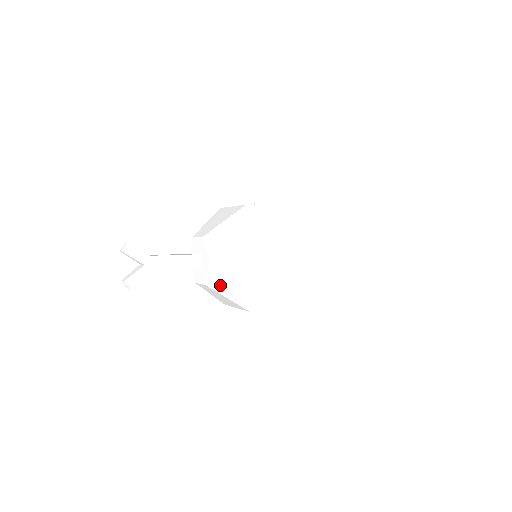
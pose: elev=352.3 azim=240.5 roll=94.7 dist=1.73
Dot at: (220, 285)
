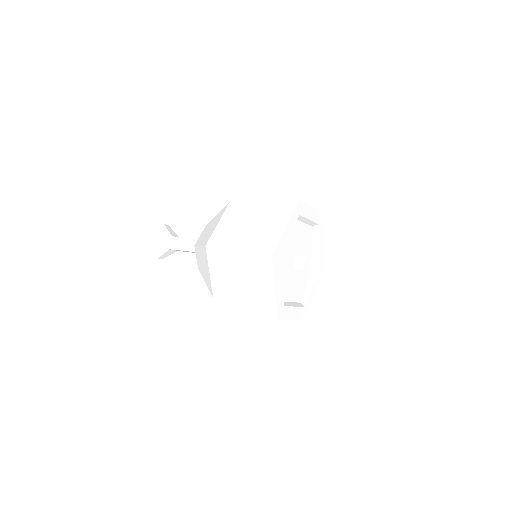
Dot at: (201, 268)
